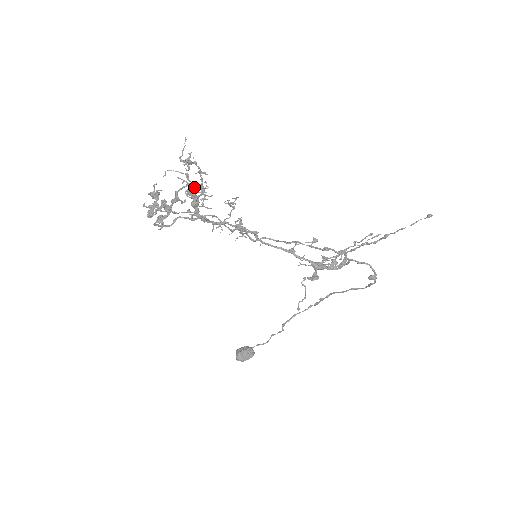
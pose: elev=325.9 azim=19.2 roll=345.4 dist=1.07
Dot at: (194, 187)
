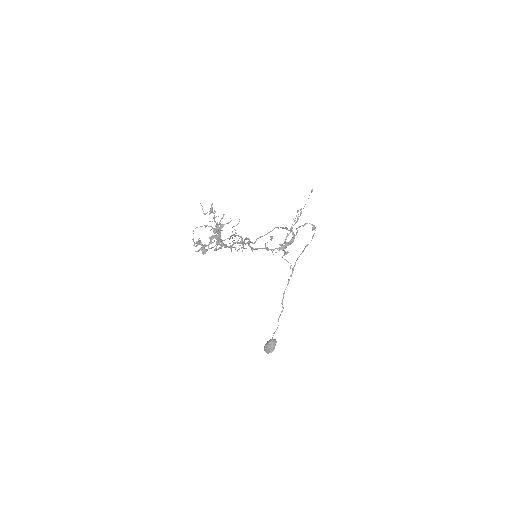
Dot at: (218, 224)
